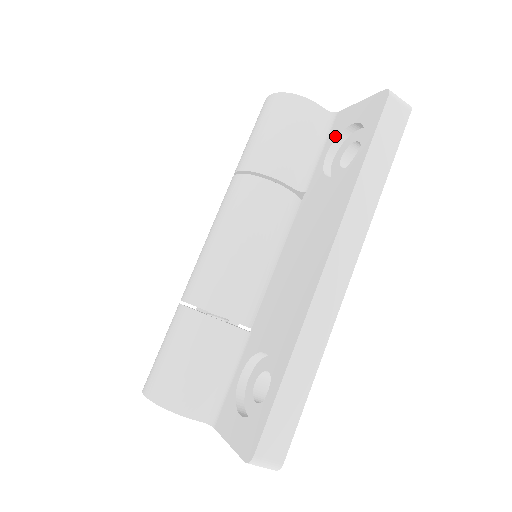
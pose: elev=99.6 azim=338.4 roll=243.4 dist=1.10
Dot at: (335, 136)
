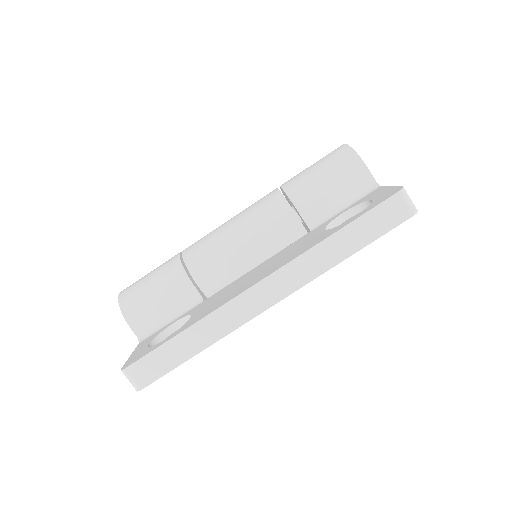
Dot at: (359, 202)
